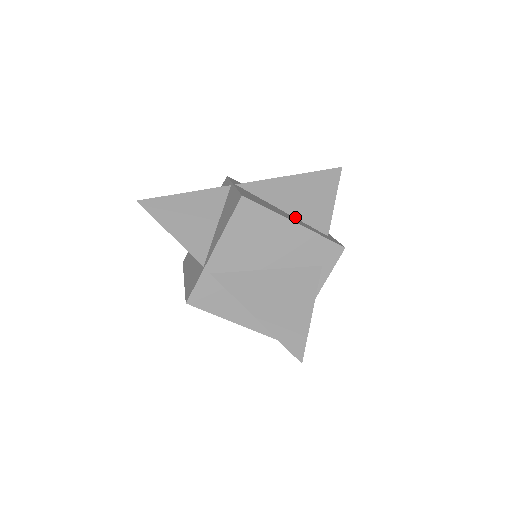
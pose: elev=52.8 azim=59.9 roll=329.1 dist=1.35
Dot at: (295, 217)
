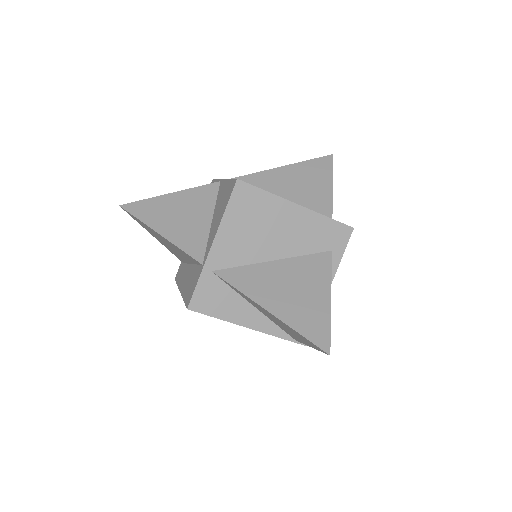
Dot at: occluded
